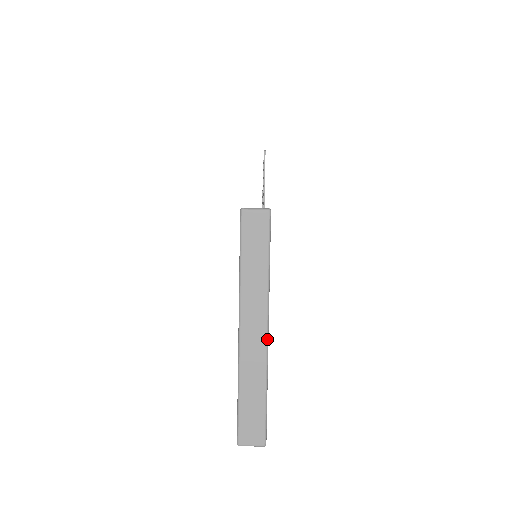
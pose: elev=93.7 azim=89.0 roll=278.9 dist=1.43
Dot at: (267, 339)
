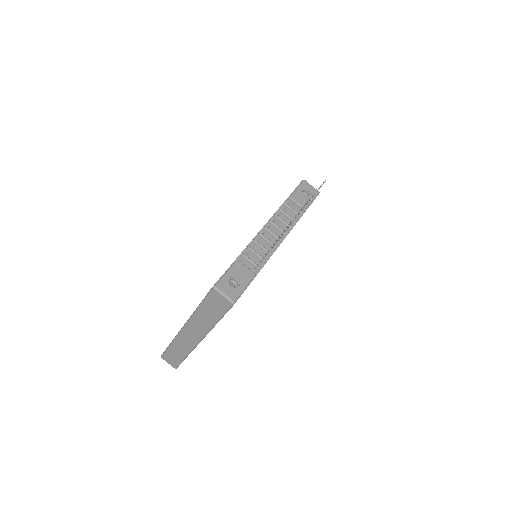
Dot at: occluded
